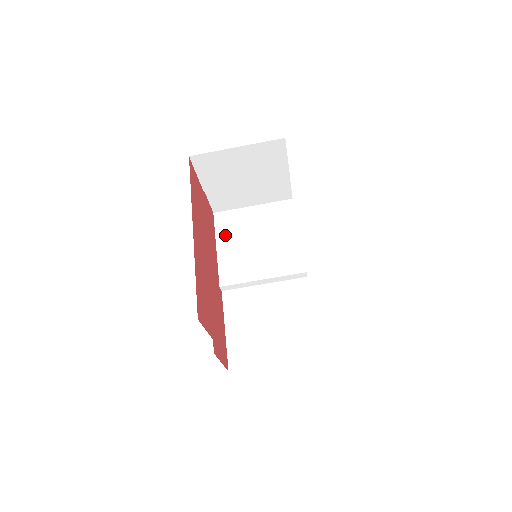
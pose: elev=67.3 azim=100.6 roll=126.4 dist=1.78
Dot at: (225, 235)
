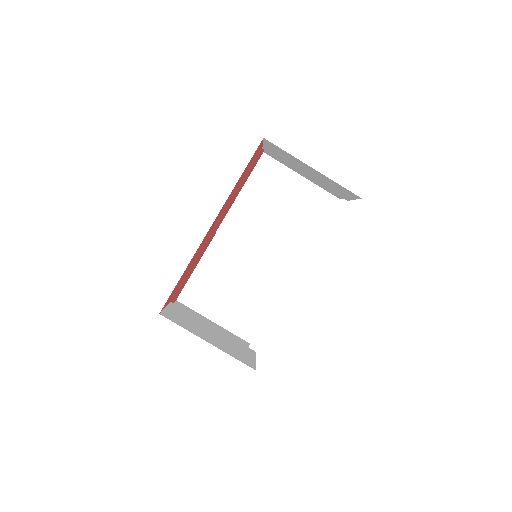
Dot at: (256, 185)
